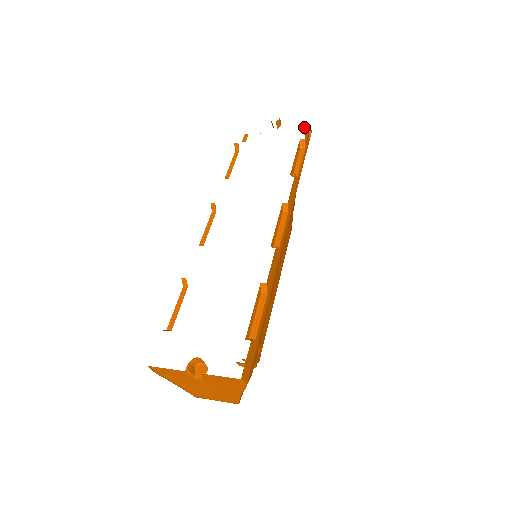
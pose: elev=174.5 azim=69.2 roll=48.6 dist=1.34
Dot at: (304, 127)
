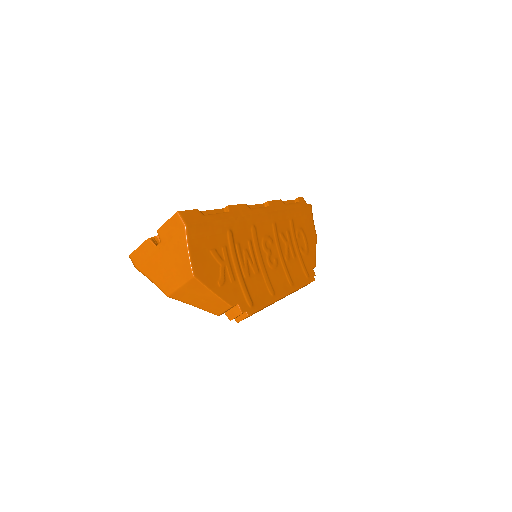
Dot at: occluded
